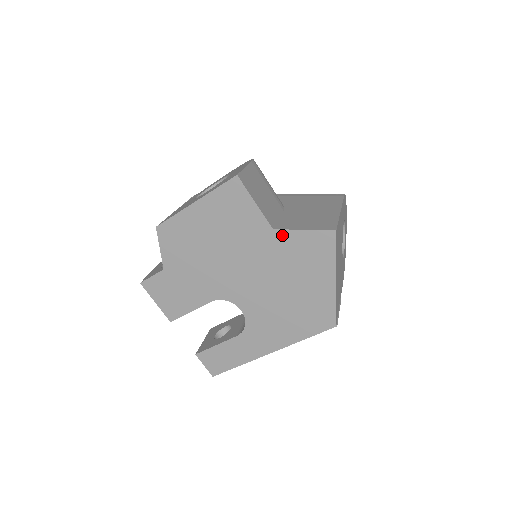
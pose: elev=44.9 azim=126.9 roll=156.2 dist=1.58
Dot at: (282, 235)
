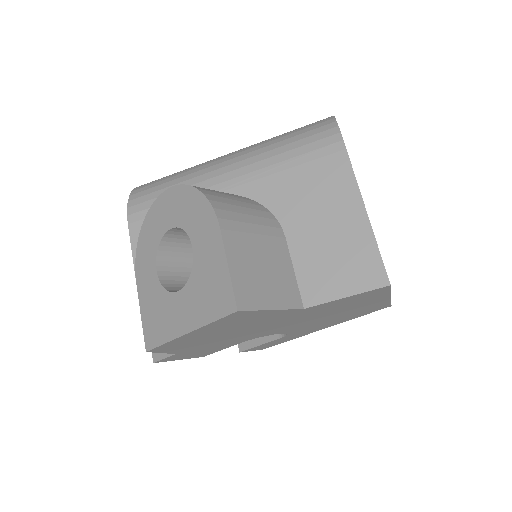
Dot at: (317, 307)
